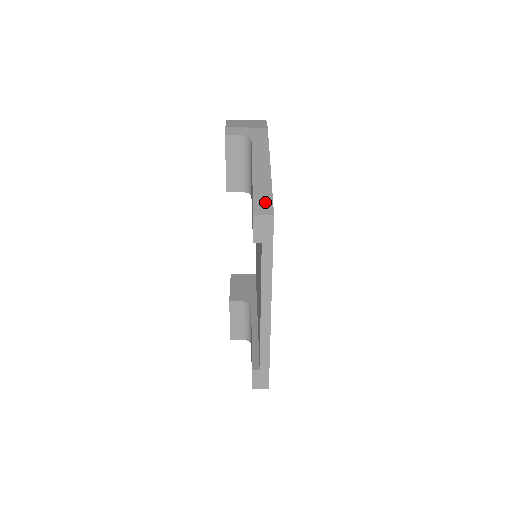
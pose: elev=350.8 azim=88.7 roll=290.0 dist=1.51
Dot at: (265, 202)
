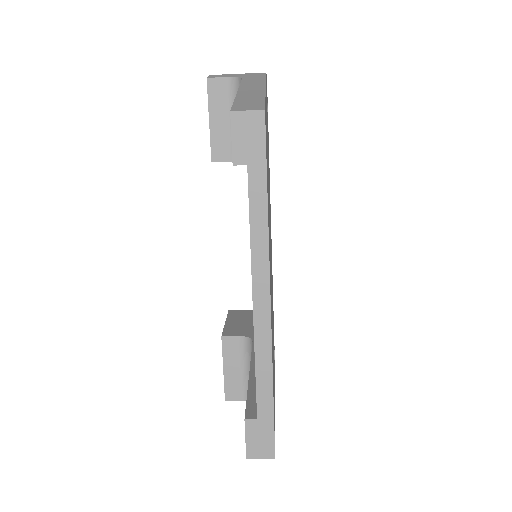
Dot at: (252, 103)
